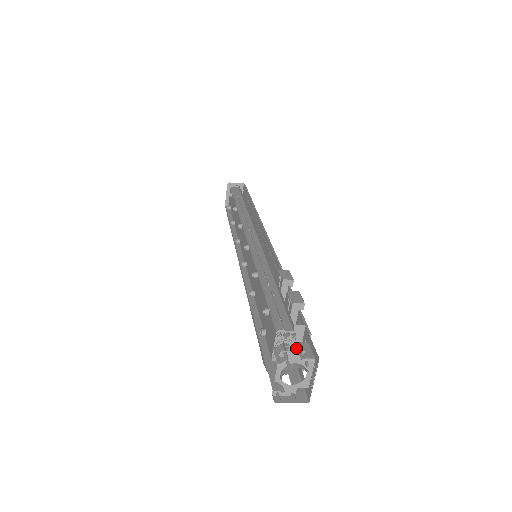
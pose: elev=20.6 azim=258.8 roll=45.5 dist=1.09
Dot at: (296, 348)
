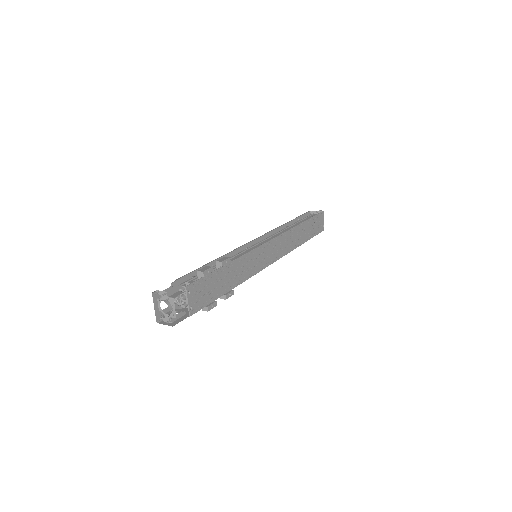
Dot at: (191, 299)
